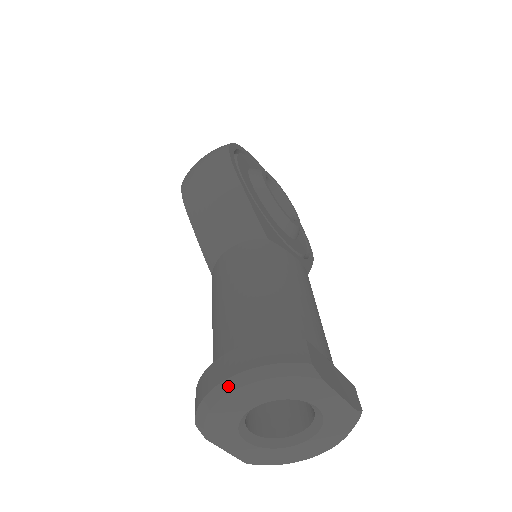
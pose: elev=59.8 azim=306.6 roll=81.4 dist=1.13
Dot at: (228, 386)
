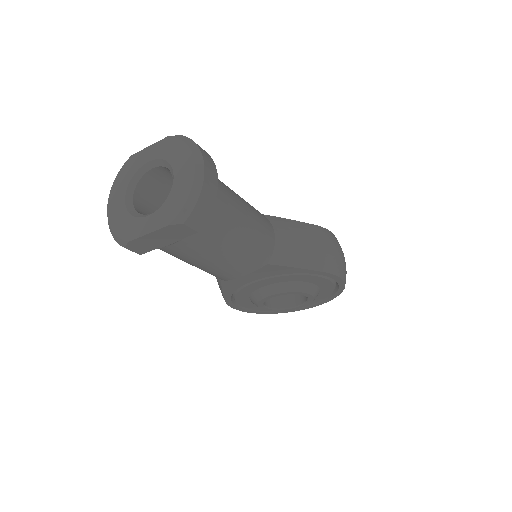
Dot at: (107, 211)
